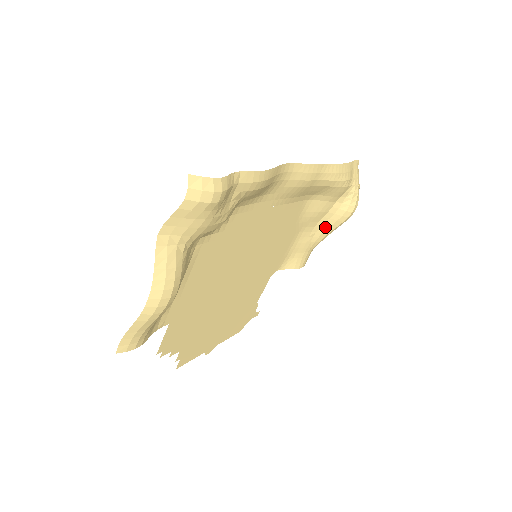
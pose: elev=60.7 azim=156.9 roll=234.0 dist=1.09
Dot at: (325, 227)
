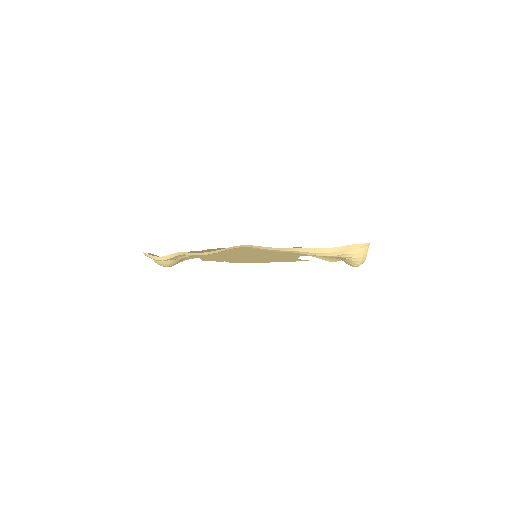
Dot at: occluded
